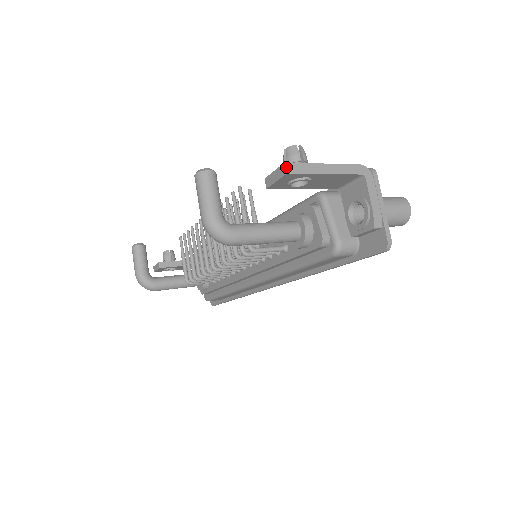
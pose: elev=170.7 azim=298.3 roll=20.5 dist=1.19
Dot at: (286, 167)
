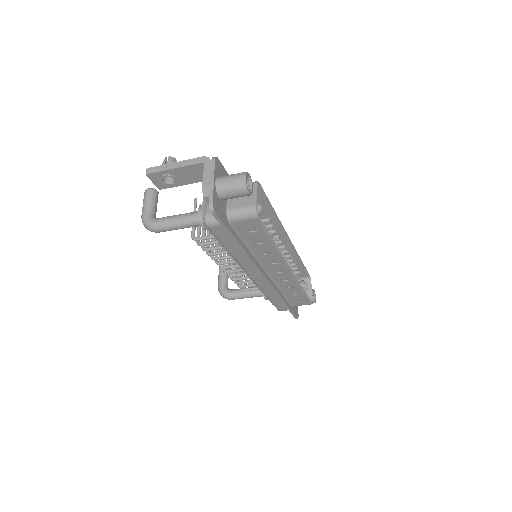
Dot at: (146, 171)
